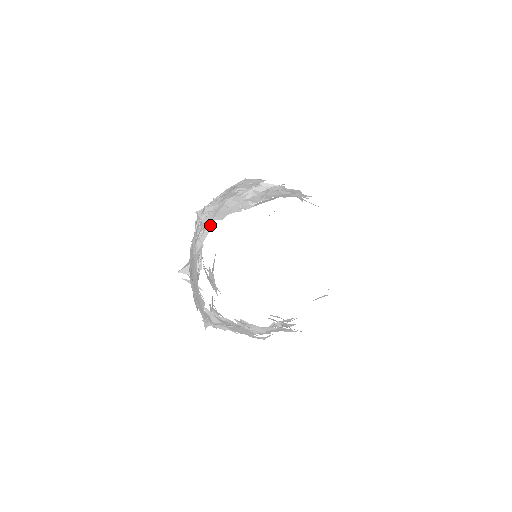
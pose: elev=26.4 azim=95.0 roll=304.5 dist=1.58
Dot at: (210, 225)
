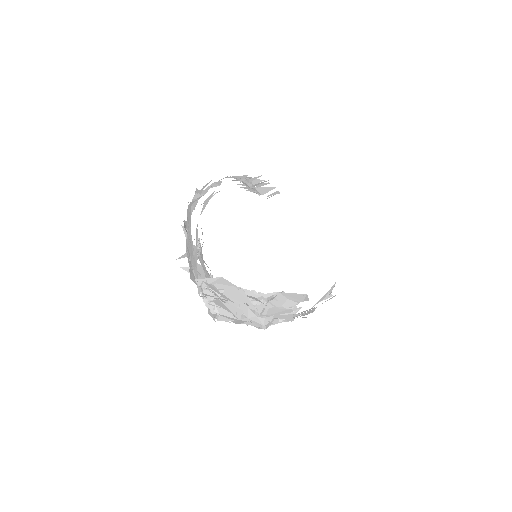
Dot at: (206, 191)
